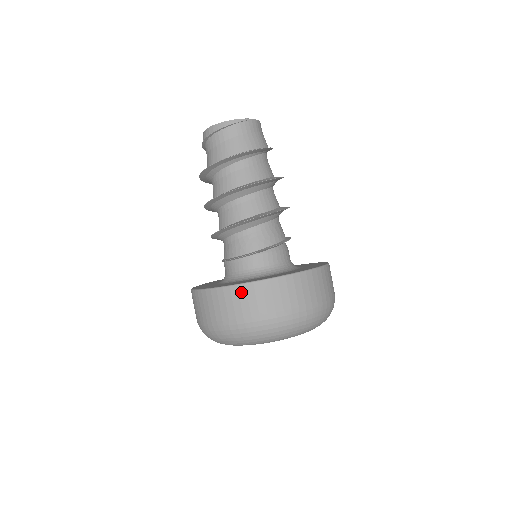
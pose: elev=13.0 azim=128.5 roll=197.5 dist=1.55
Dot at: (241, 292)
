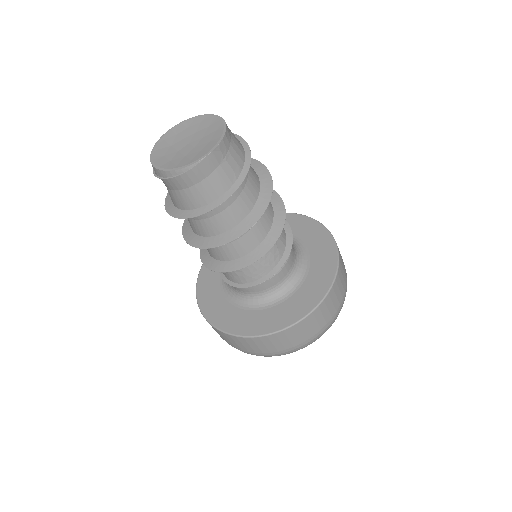
Dot at: (228, 337)
